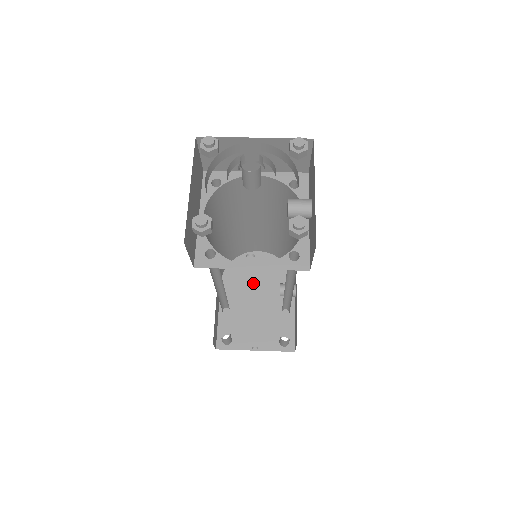
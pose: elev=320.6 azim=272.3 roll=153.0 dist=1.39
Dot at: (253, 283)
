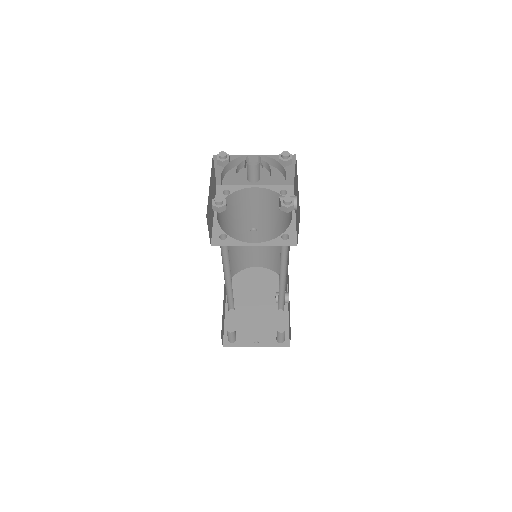
Dot at: (253, 295)
